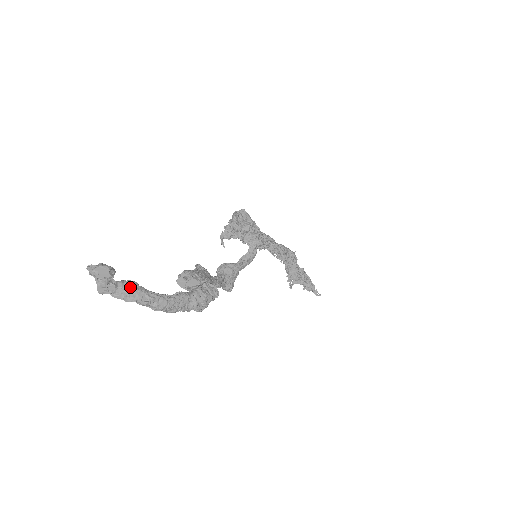
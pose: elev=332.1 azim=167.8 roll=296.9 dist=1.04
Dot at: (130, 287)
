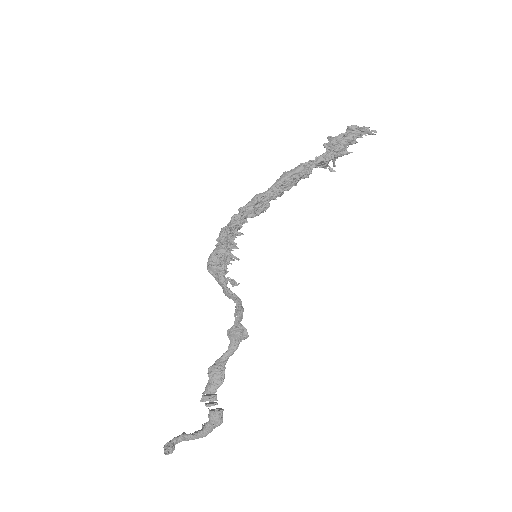
Dot at: (185, 439)
